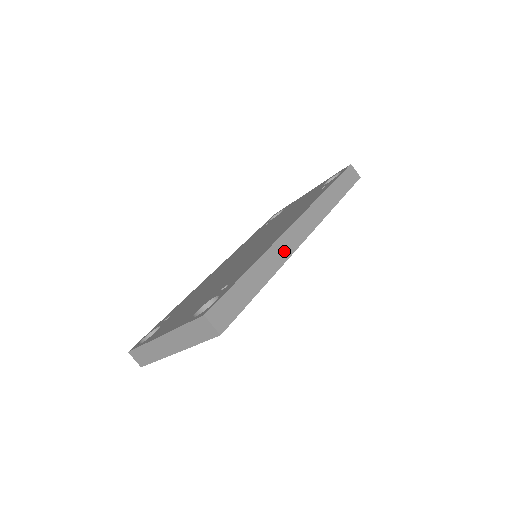
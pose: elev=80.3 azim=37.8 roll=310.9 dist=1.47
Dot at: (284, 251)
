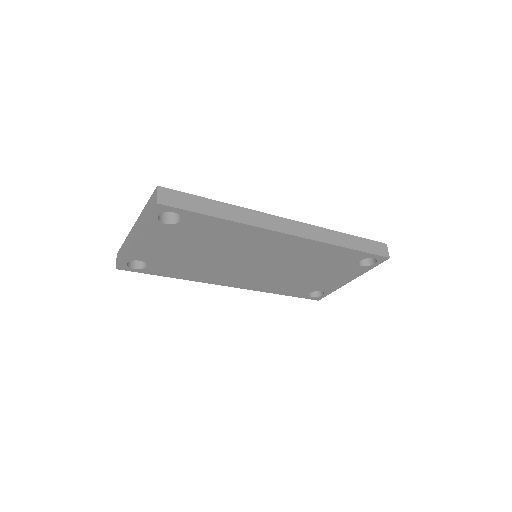
Dot at: (260, 221)
